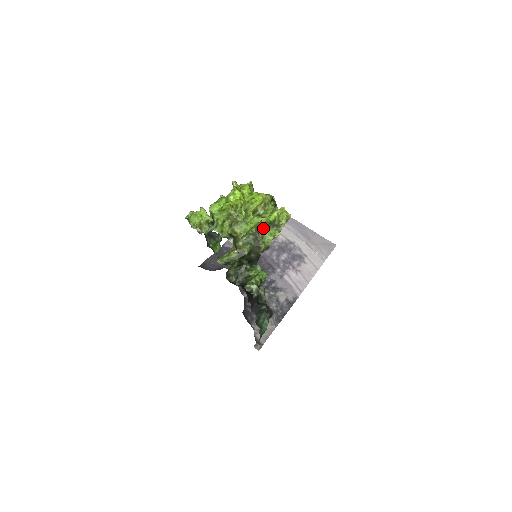
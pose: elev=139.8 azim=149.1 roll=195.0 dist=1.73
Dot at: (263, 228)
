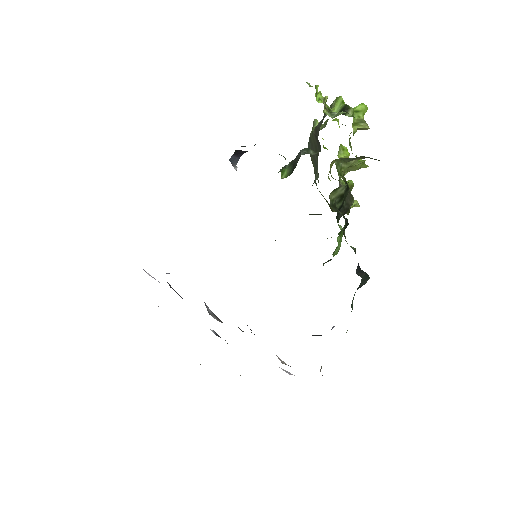
Dot at: occluded
